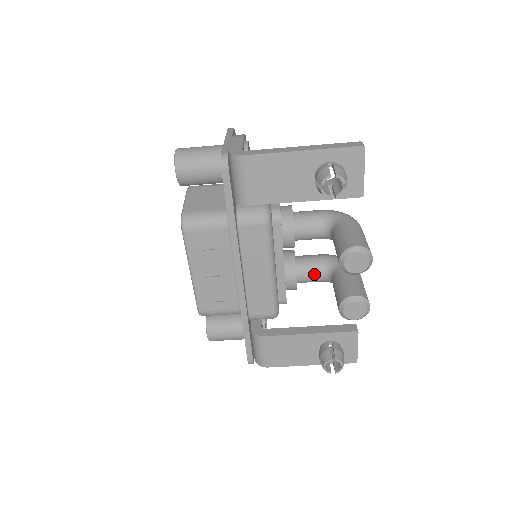
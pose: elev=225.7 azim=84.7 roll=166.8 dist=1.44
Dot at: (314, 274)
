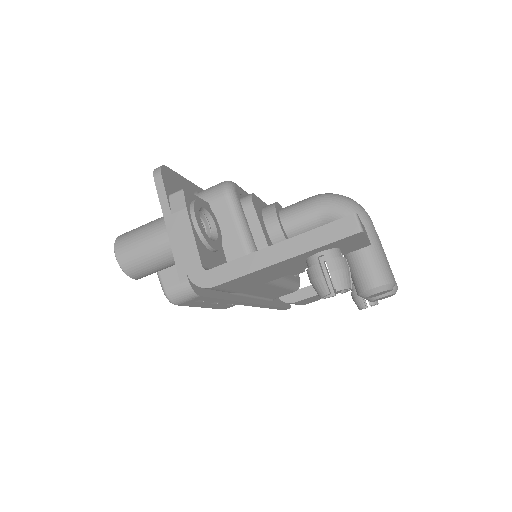
Dot at: occluded
